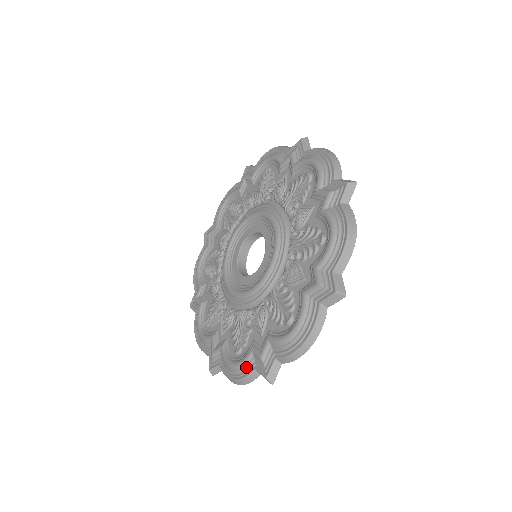
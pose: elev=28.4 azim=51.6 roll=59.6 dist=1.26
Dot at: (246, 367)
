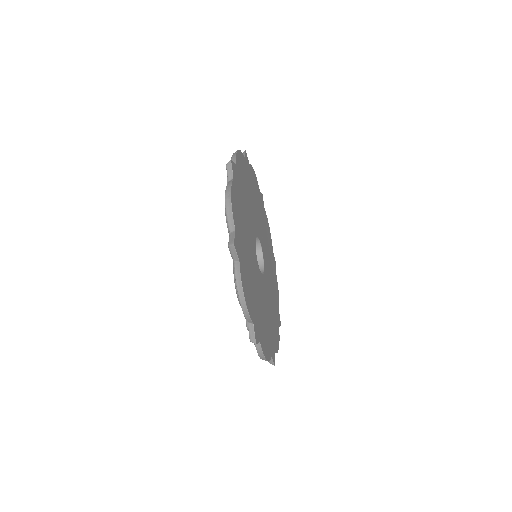
Dot at: occluded
